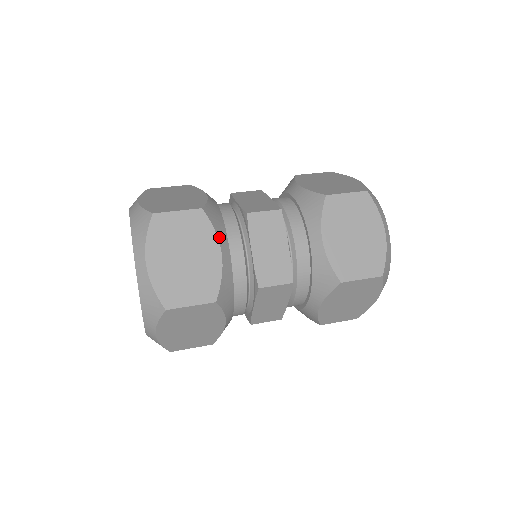
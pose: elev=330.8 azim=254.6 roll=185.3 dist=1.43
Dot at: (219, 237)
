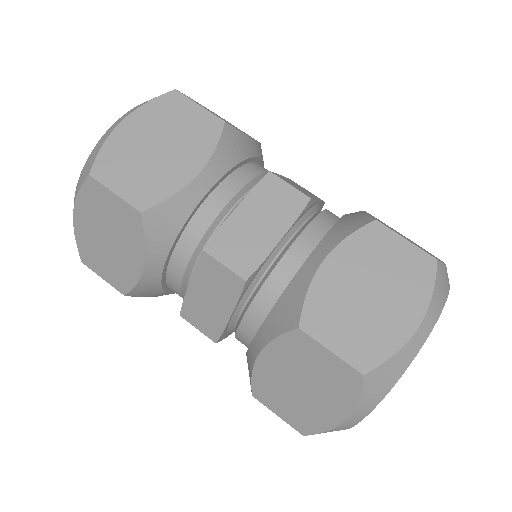
Dot at: (150, 251)
